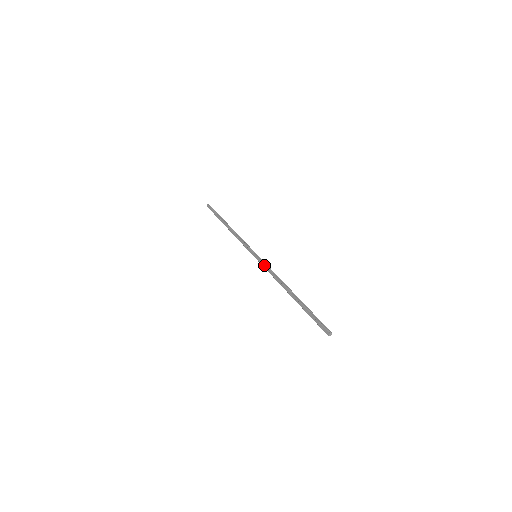
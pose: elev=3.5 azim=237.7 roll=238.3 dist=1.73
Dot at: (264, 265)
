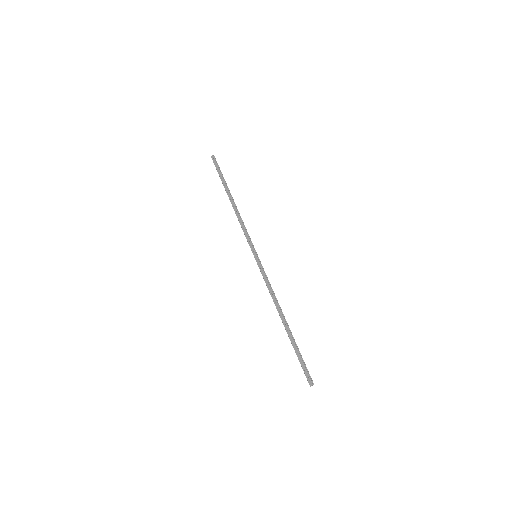
Dot at: (263, 273)
